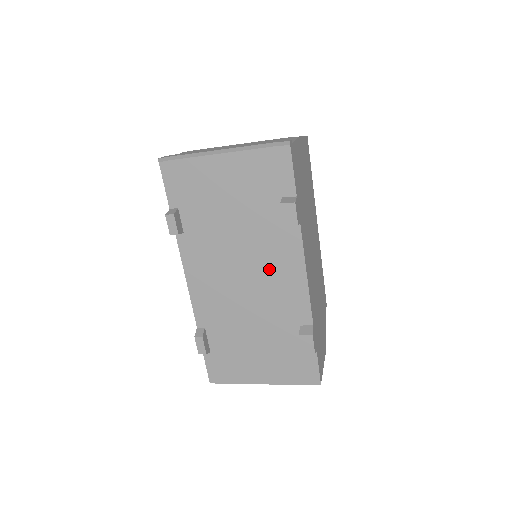
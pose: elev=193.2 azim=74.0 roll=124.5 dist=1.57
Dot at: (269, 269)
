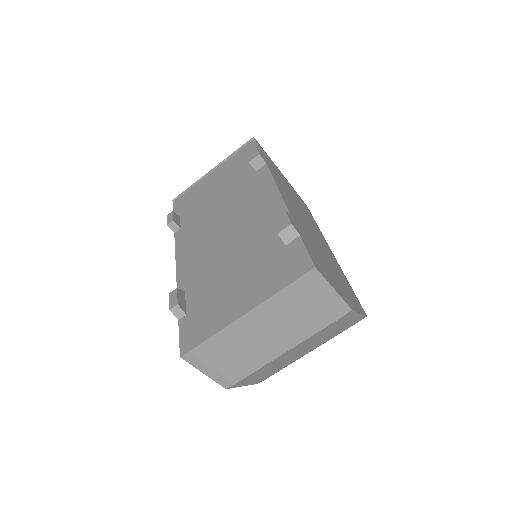
Dot at: (245, 204)
